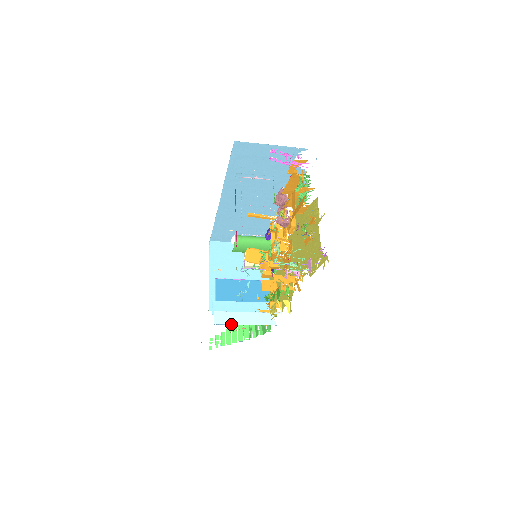
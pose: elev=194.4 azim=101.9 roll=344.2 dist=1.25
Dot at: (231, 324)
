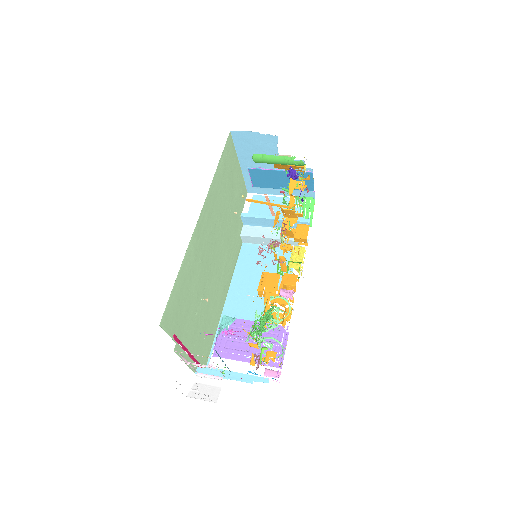
Dot at: (259, 244)
